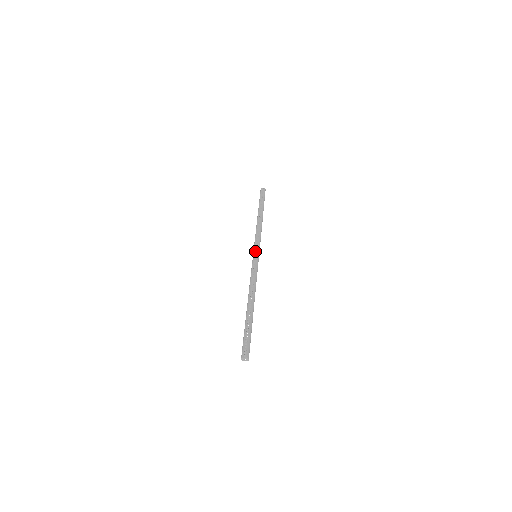
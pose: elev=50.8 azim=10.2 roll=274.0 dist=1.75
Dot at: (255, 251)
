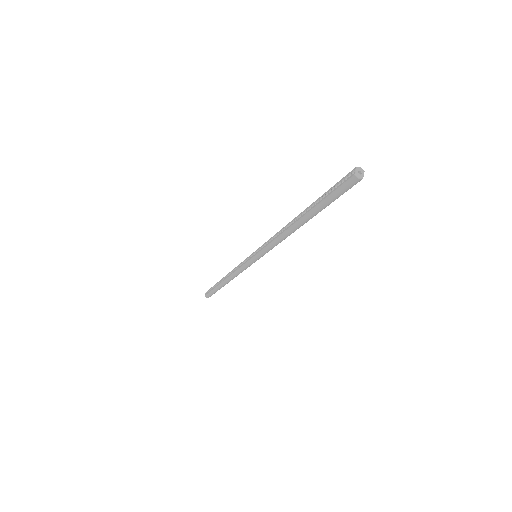
Dot at: (250, 258)
